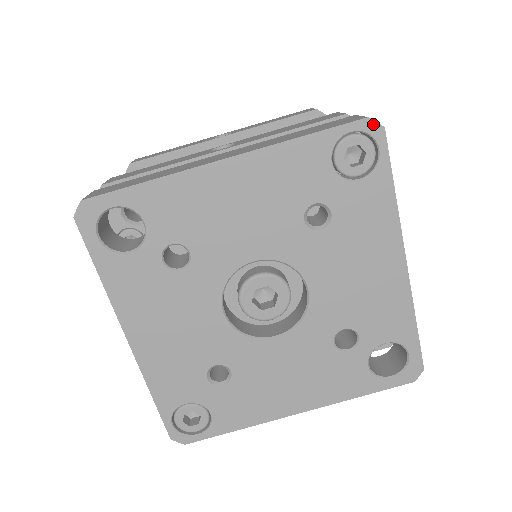
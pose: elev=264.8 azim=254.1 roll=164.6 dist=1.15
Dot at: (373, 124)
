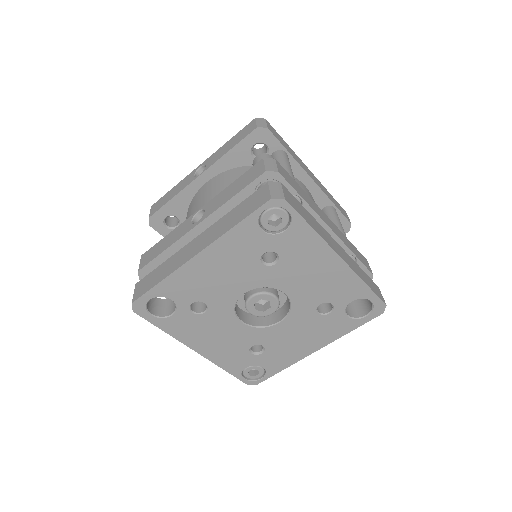
Dot at: (276, 201)
